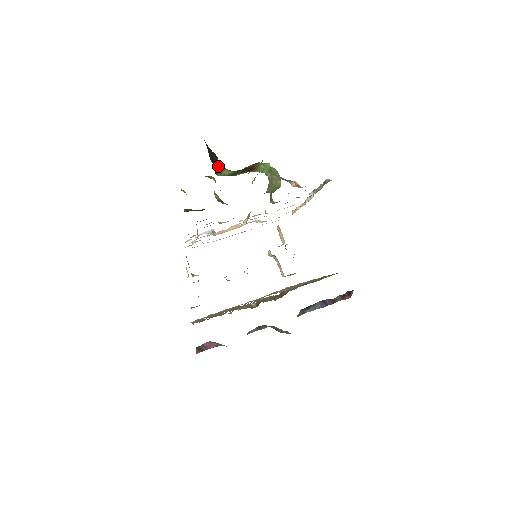
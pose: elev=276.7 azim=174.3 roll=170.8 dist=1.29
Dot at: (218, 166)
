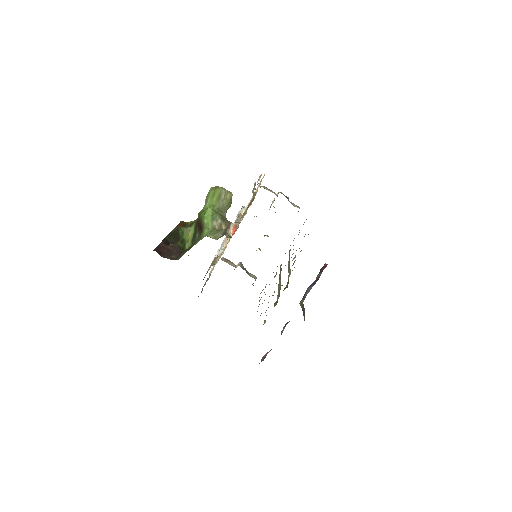
Dot at: (182, 235)
